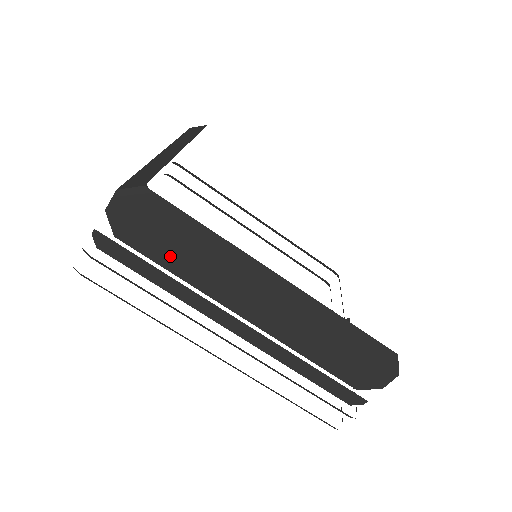
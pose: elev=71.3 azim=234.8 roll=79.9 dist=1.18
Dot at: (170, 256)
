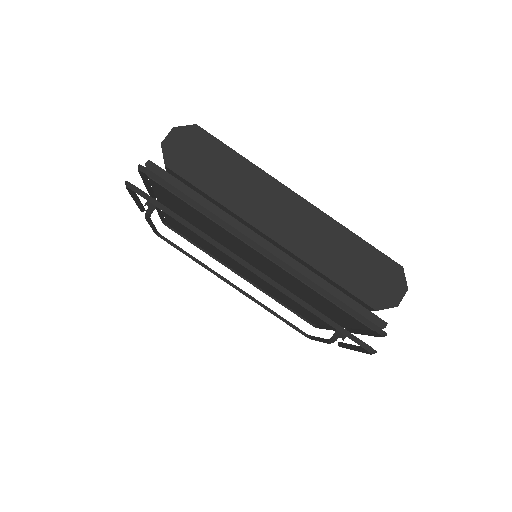
Dot at: (211, 182)
